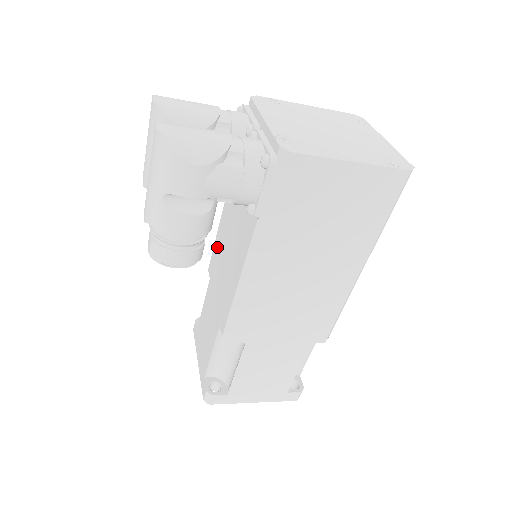
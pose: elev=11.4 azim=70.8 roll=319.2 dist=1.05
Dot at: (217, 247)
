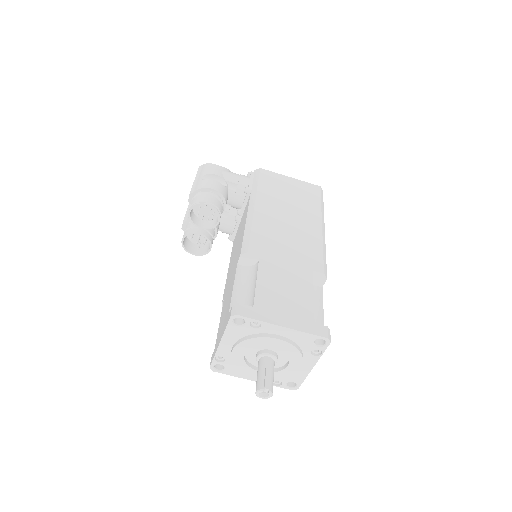
Dot at: occluded
